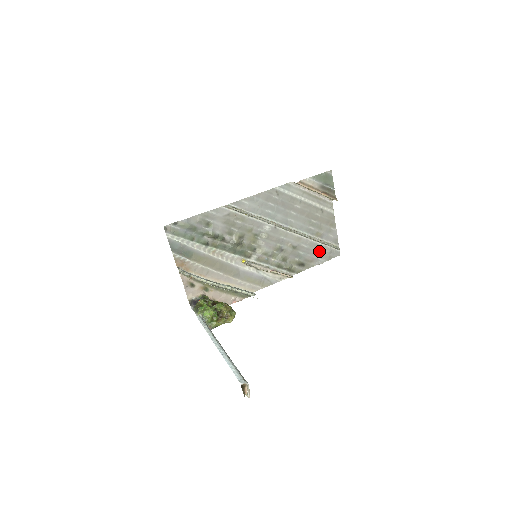
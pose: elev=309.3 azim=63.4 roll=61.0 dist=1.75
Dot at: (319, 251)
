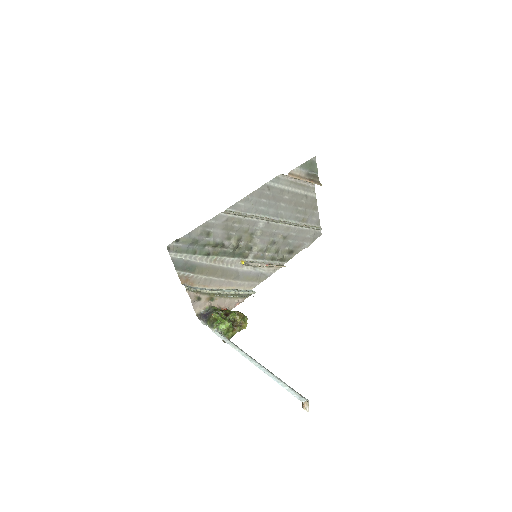
Dot at: (305, 236)
